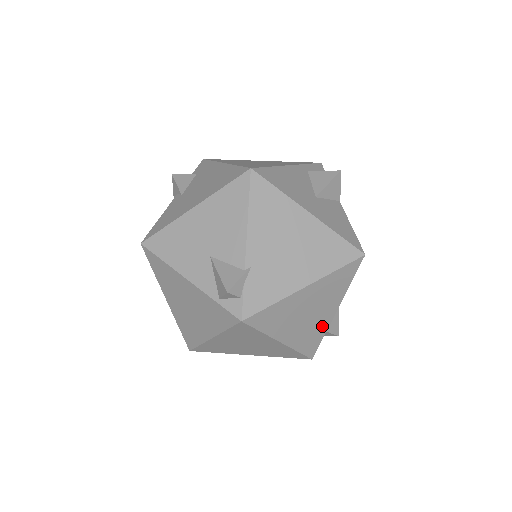
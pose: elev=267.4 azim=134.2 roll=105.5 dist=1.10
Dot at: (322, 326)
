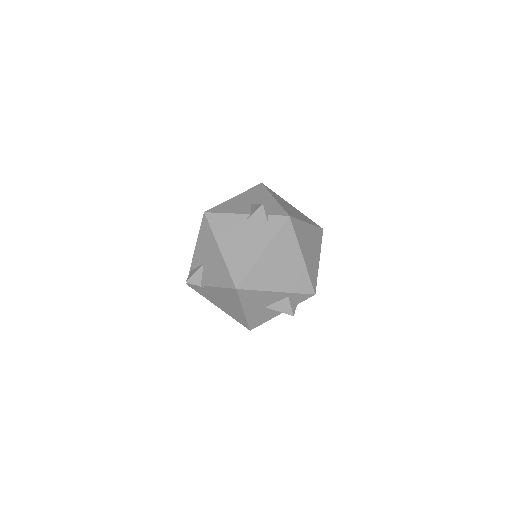
Dot at: occluded
